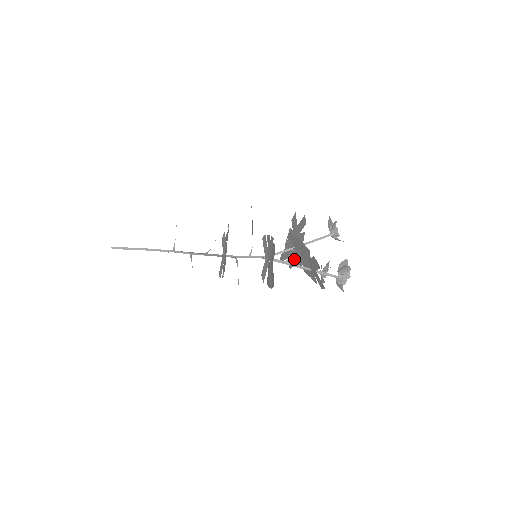
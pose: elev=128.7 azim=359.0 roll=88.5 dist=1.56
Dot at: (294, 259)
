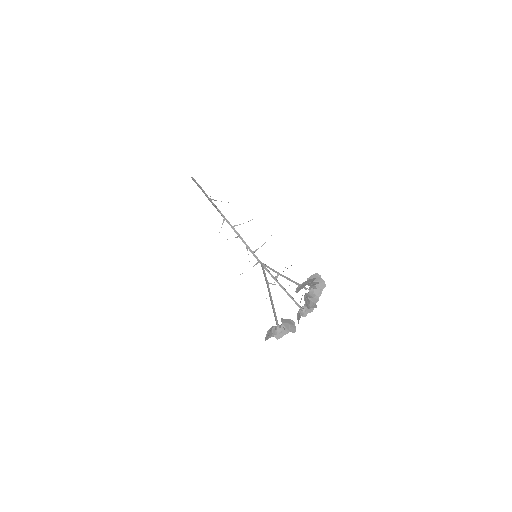
Dot at: occluded
